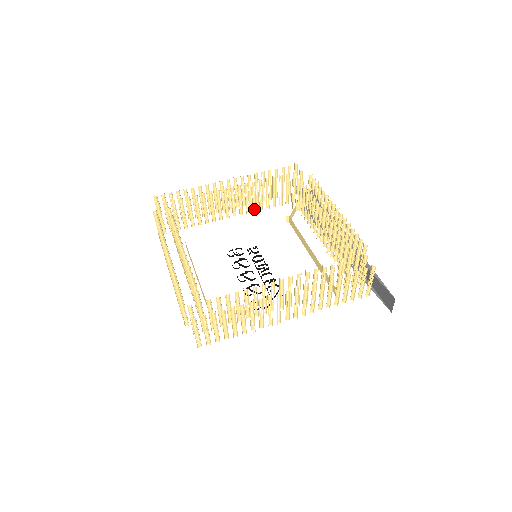
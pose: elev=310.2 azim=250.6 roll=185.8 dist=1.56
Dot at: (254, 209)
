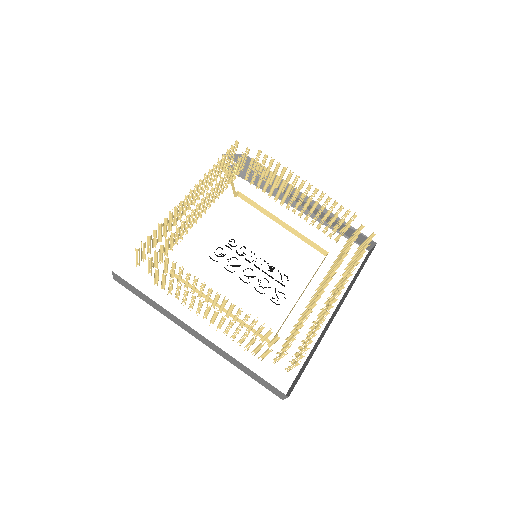
Dot at: occluded
